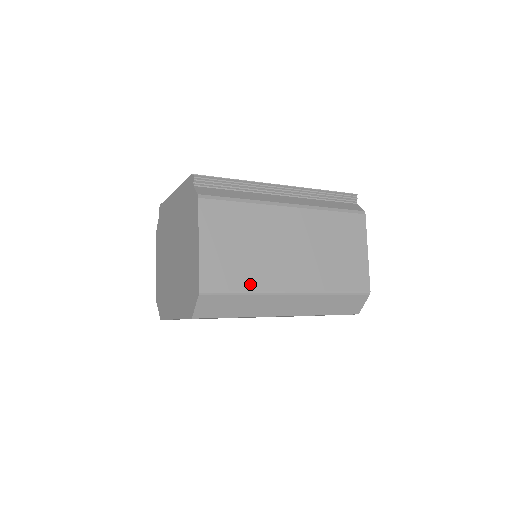
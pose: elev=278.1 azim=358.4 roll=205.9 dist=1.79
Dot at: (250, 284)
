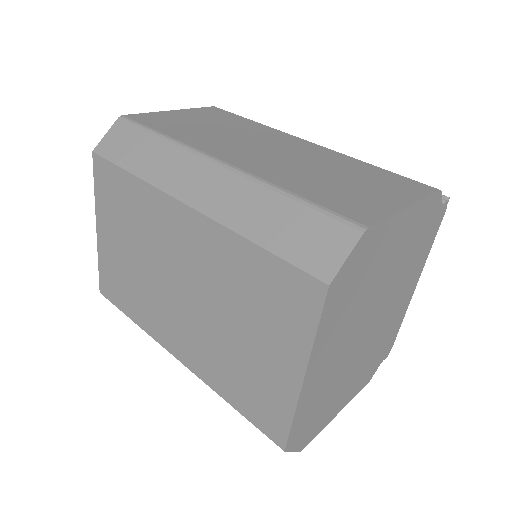
Dot at: (178, 135)
